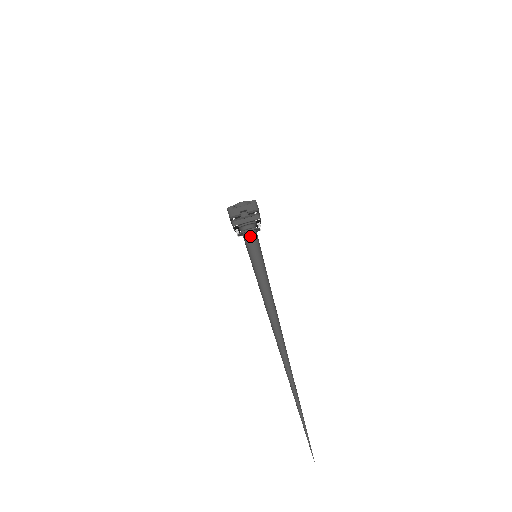
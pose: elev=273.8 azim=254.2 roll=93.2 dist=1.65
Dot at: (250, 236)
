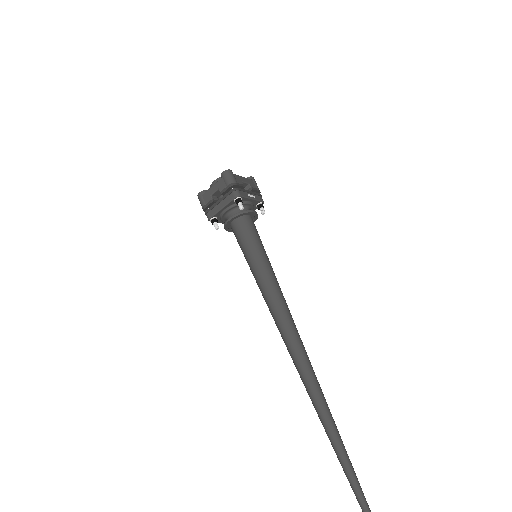
Dot at: (236, 228)
